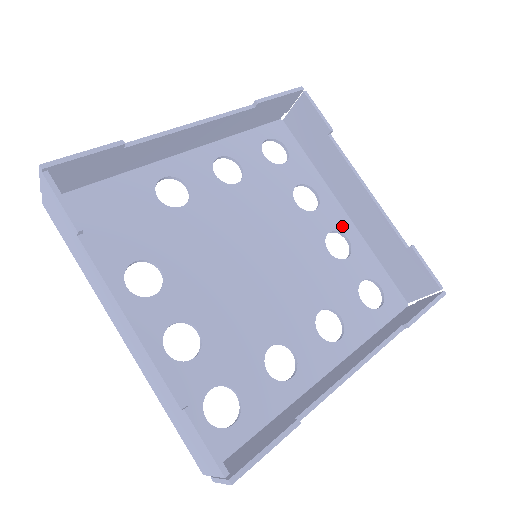
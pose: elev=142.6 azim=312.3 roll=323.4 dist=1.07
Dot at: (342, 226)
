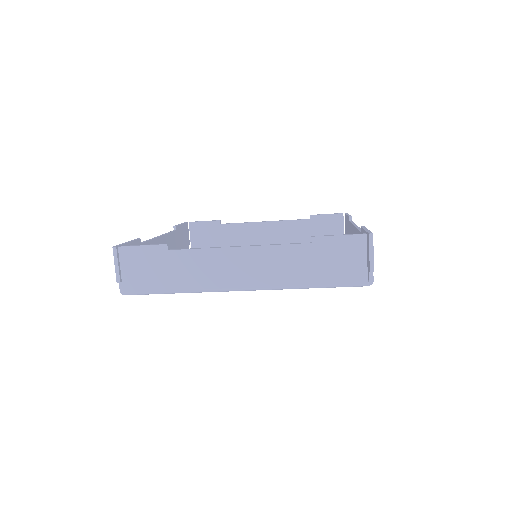
Dot at: occluded
